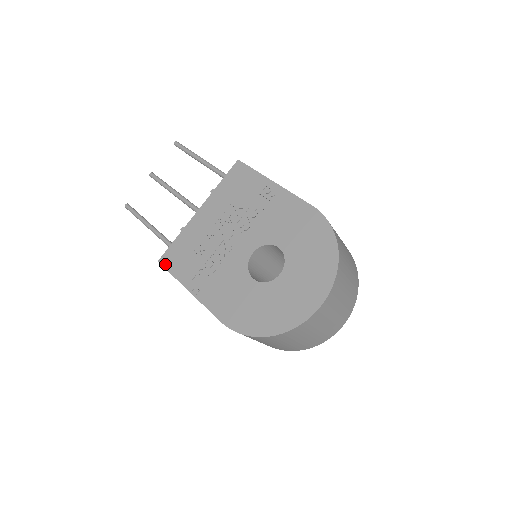
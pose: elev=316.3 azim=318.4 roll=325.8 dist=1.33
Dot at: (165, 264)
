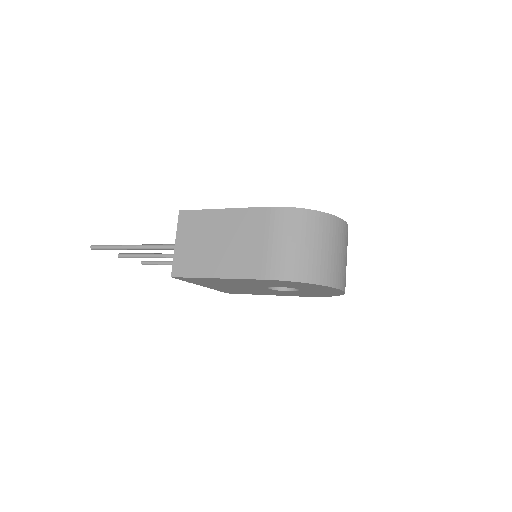
Dot at: (189, 211)
